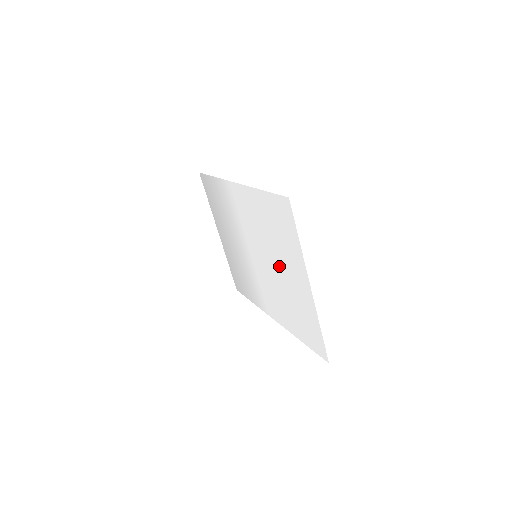
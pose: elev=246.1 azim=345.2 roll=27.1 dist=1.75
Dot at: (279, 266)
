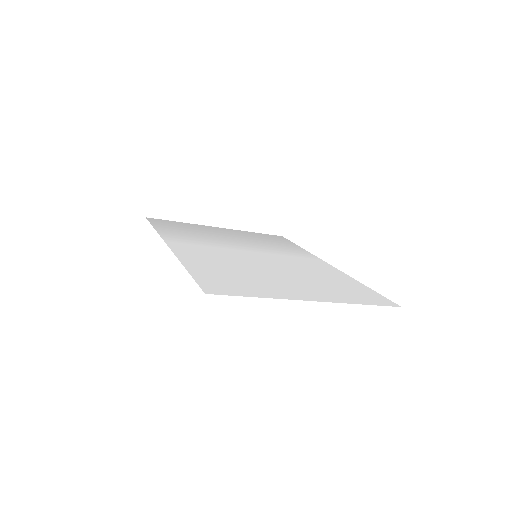
Dot at: (277, 275)
